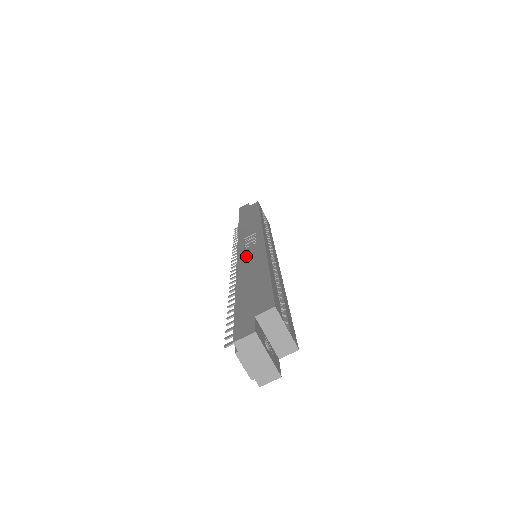
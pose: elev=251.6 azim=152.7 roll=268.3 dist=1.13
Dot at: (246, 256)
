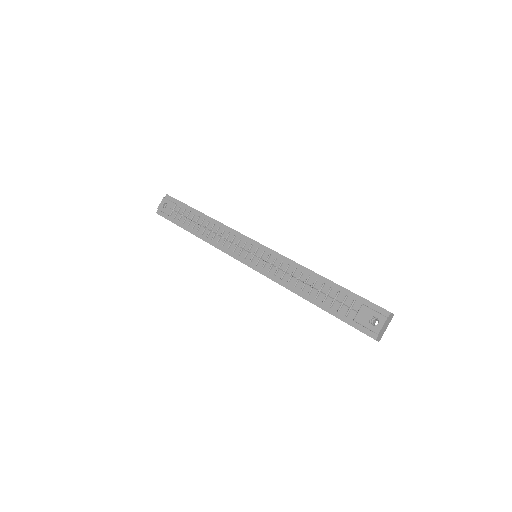
Dot at: occluded
